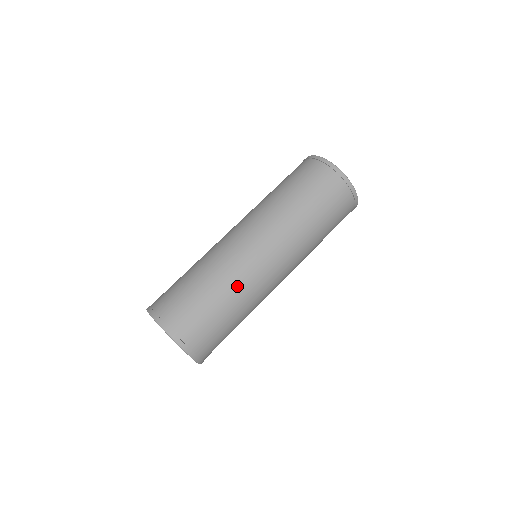
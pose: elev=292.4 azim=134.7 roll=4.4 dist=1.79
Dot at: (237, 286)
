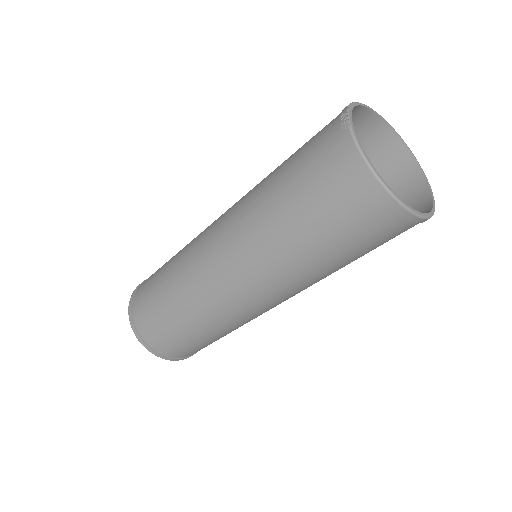
Dot at: (228, 326)
